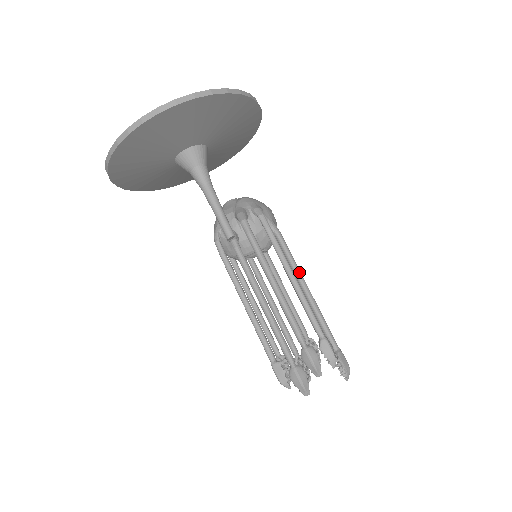
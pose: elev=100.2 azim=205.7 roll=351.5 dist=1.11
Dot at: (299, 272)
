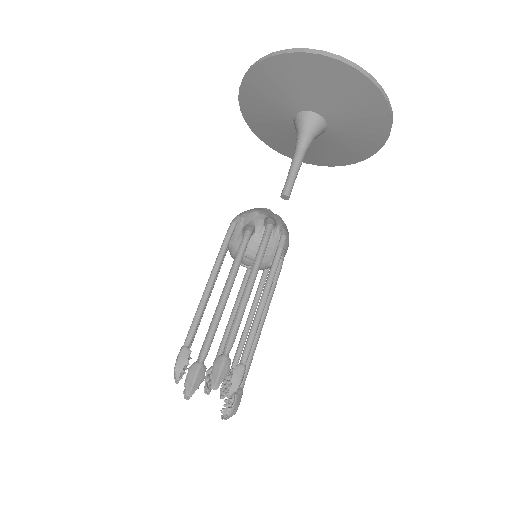
Dot at: (269, 303)
